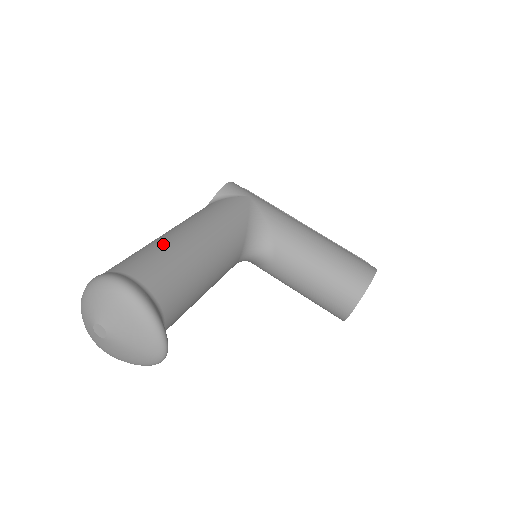
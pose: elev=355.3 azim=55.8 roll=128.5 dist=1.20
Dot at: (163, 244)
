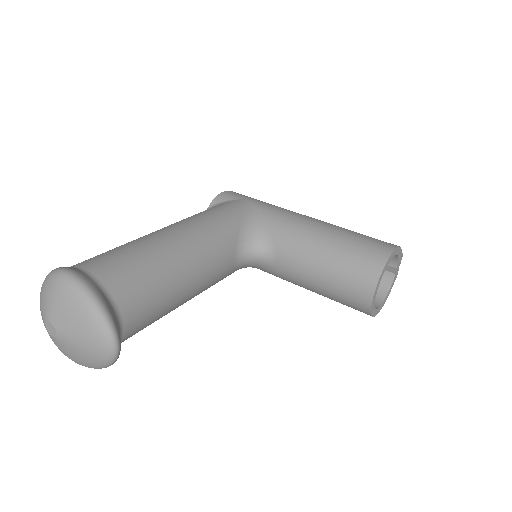
Dot at: (131, 242)
